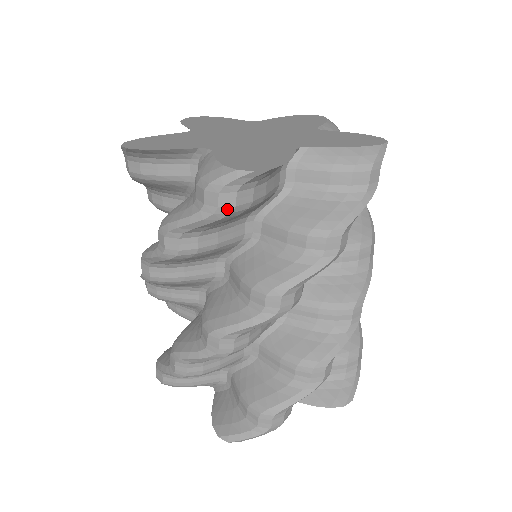
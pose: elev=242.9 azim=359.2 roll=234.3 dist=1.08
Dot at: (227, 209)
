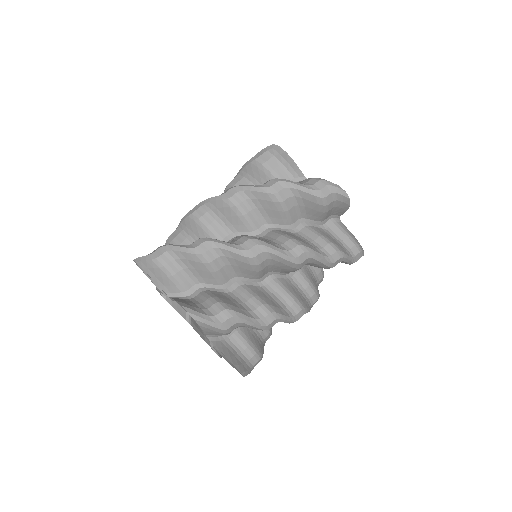
Dot at: (255, 158)
